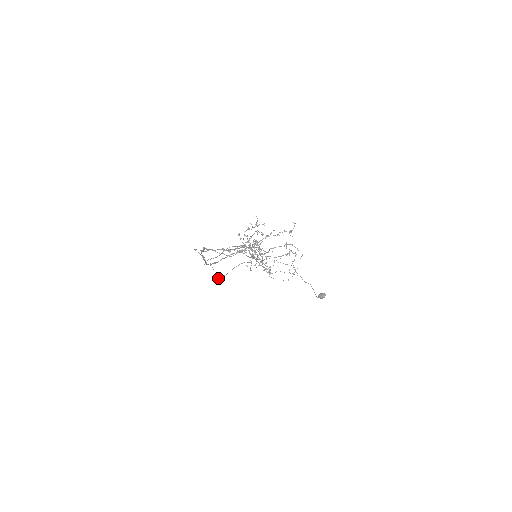
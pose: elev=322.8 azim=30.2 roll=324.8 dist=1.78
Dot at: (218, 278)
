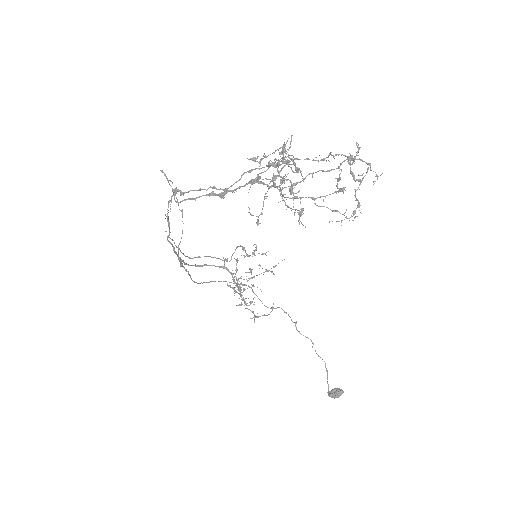
Dot at: occluded
